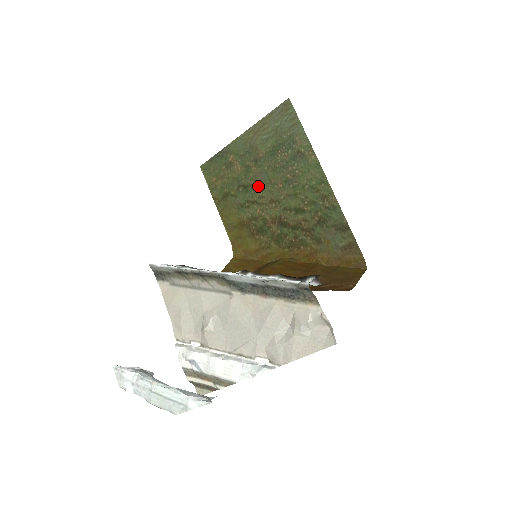
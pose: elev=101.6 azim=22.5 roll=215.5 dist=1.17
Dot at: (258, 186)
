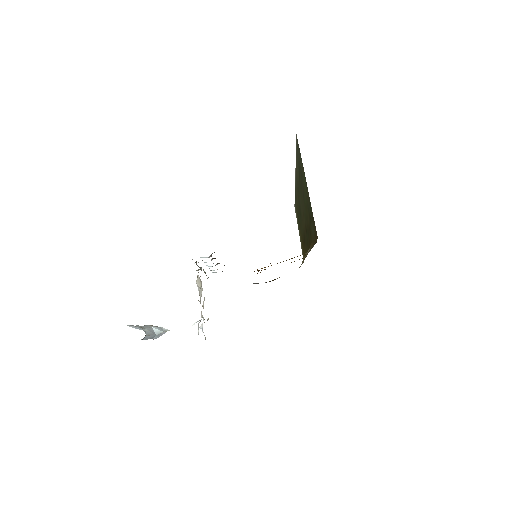
Dot at: (301, 207)
